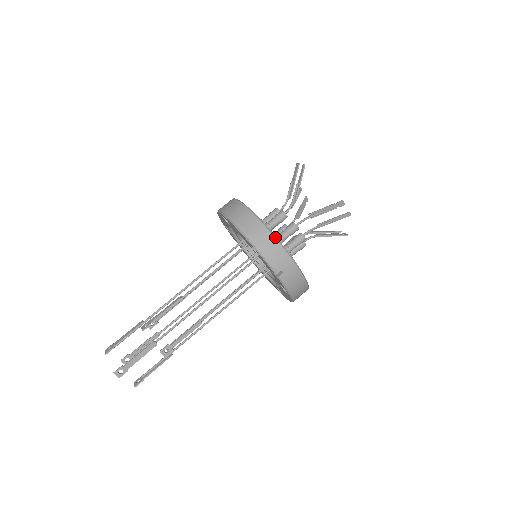
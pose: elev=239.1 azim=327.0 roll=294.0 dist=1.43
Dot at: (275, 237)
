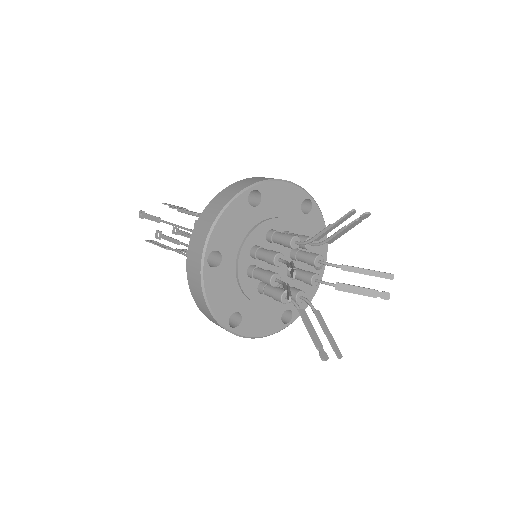
Dot at: (230, 332)
